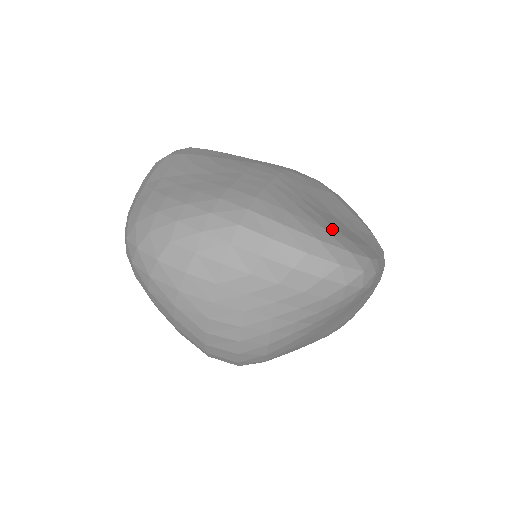
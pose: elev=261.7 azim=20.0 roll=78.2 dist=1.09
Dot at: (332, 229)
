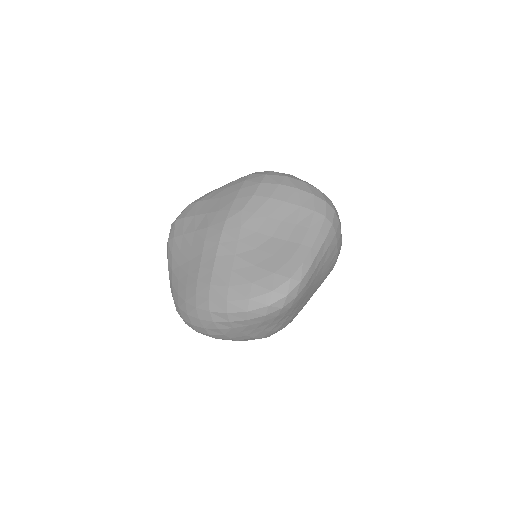
Dot at: (260, 274)
